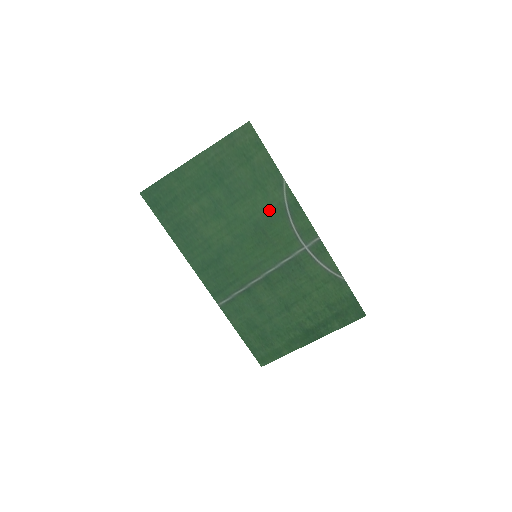
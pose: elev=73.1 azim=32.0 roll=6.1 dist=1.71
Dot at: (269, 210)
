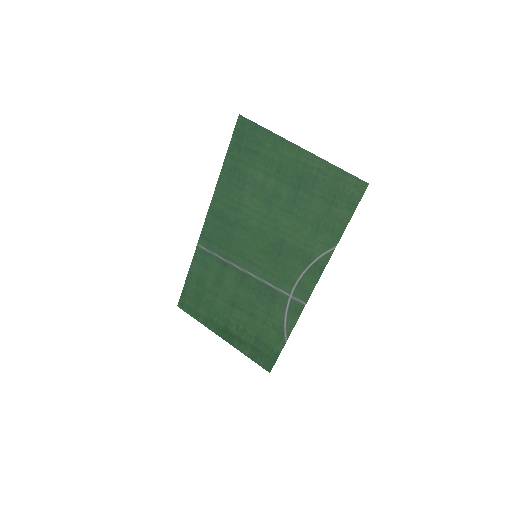
Dot at: (301, 247)
